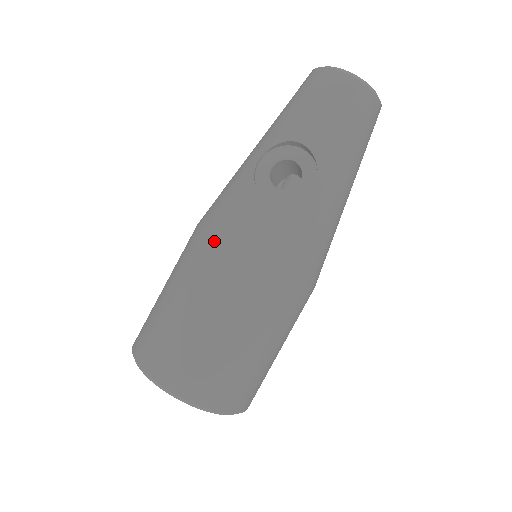
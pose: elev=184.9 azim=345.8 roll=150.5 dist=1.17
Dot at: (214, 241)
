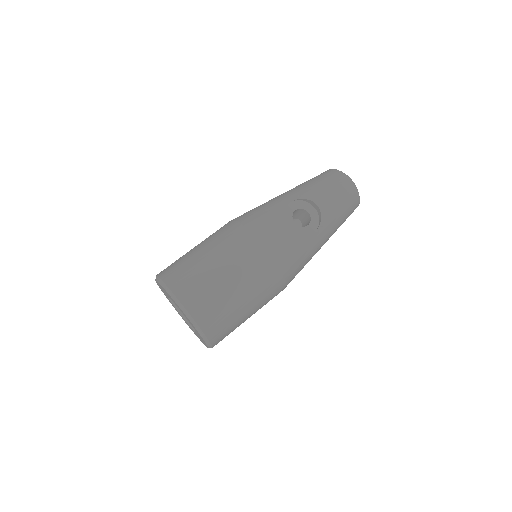
Dot at: (250, 235)
